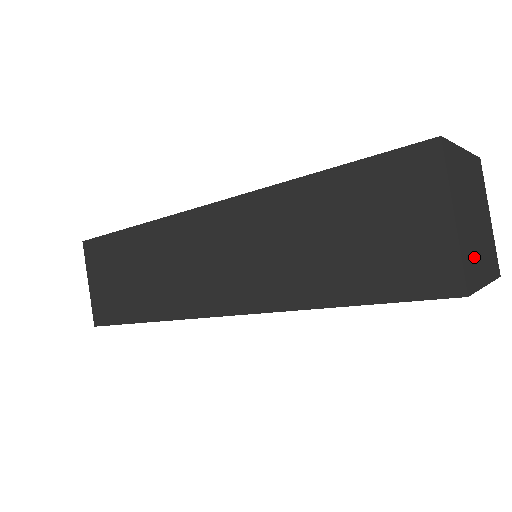
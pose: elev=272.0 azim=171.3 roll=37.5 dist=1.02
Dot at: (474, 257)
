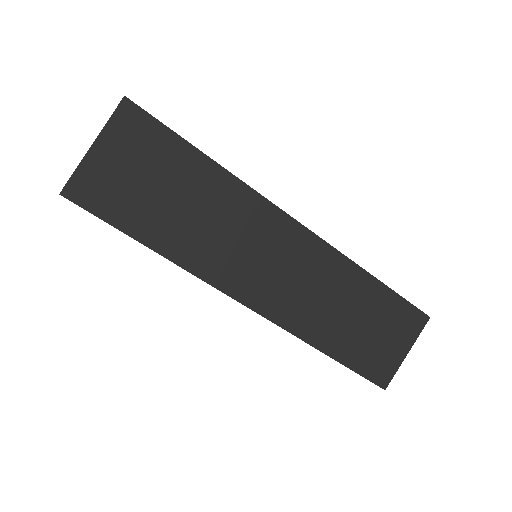
Dot at: occluded
